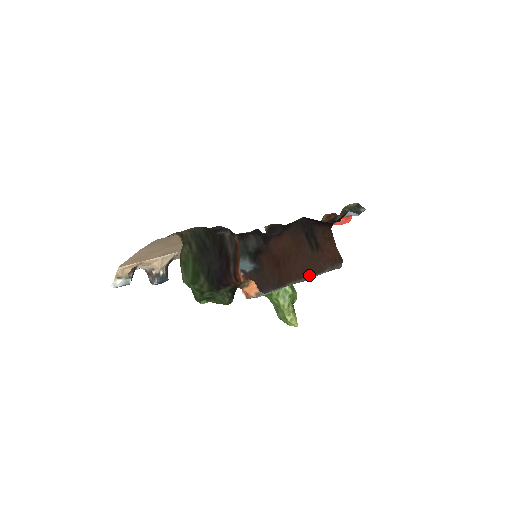
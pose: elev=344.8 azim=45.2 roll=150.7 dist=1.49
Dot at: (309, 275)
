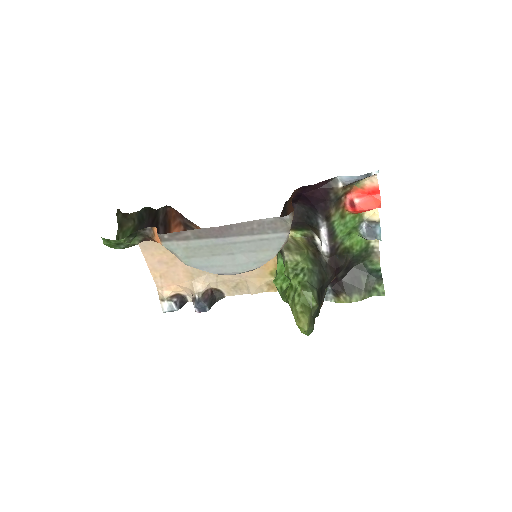
Dot at: (281, 248)
